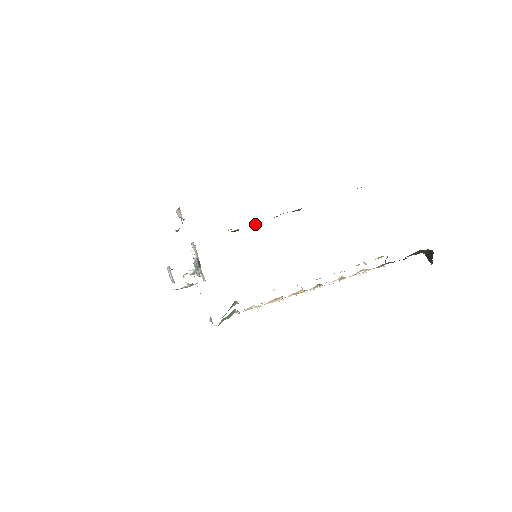
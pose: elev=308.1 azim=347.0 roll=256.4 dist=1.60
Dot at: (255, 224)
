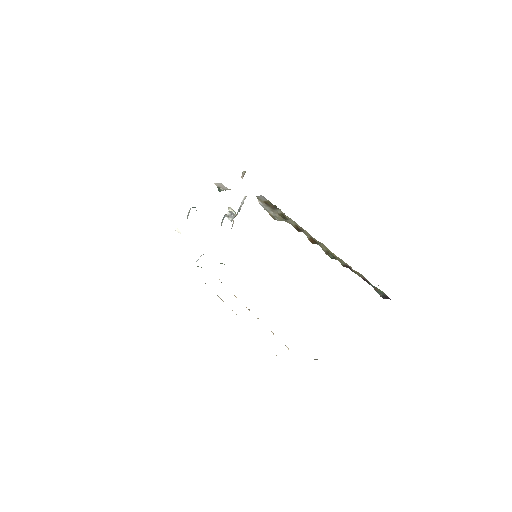
Dot at: (299, 229)
